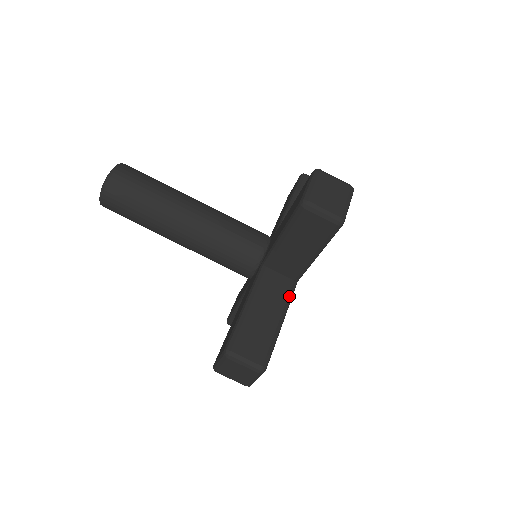
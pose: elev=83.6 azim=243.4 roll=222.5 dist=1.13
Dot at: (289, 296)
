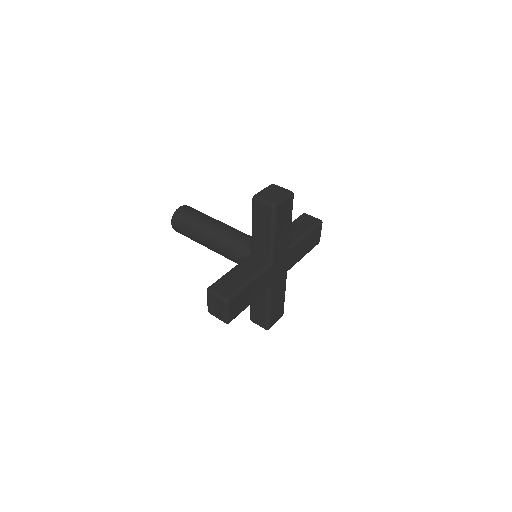
Dot at: (289, 237)
